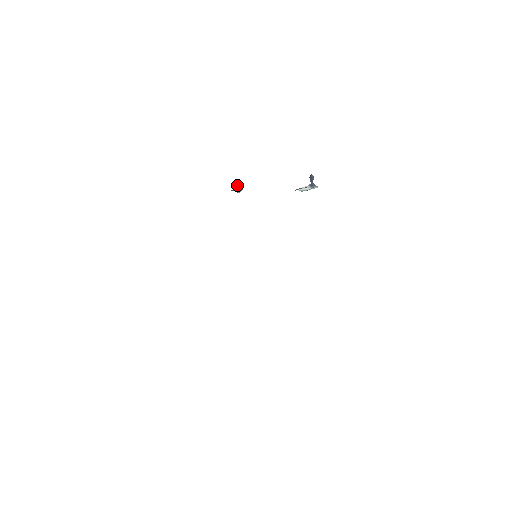
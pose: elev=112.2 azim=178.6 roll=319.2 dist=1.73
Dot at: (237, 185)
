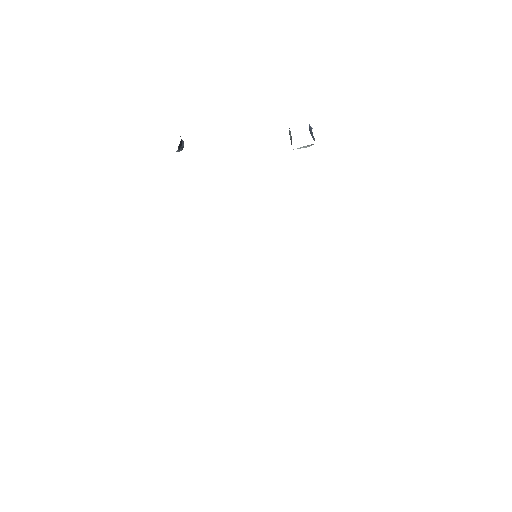
Dot at: (179, 144)
